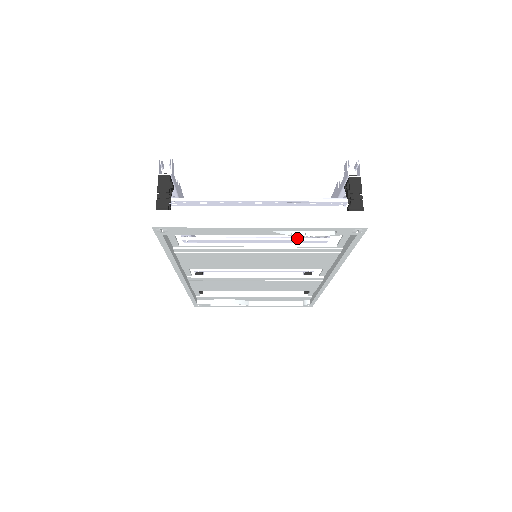
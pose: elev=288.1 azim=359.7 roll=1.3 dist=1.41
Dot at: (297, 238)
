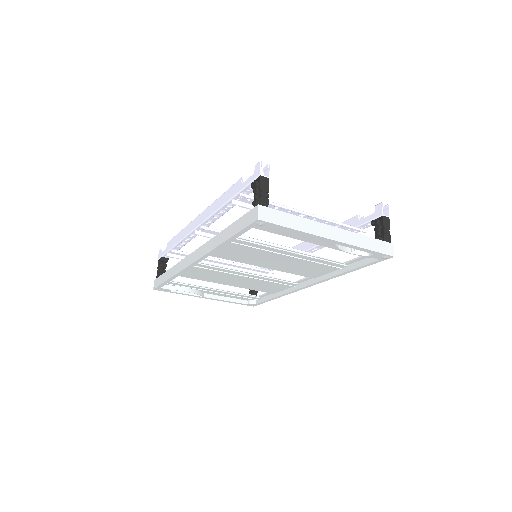
Dot at: (290, 248)
